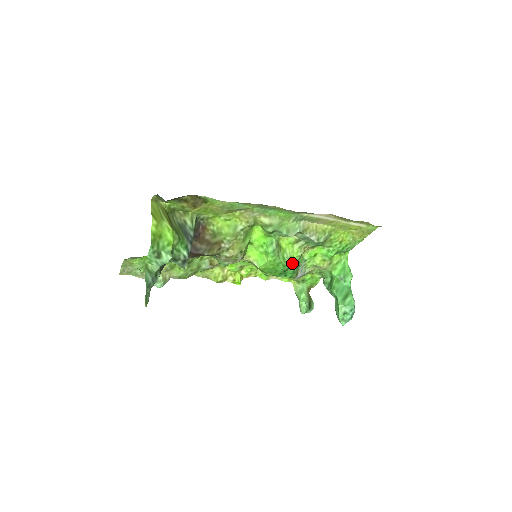
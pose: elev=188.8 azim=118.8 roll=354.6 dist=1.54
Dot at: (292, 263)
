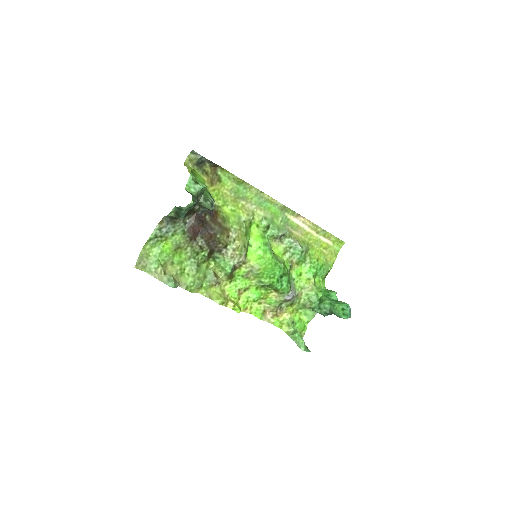
Dot at: (285, 270)
